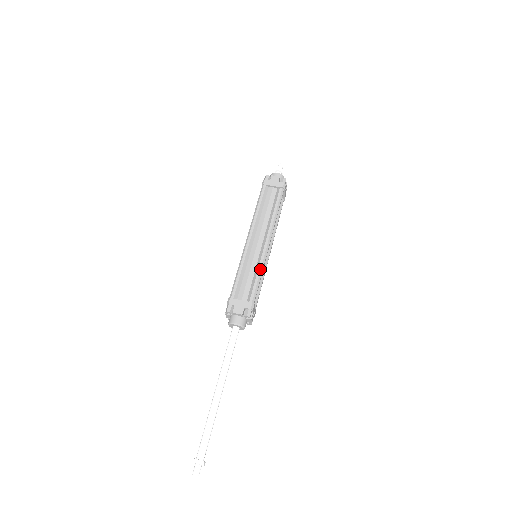
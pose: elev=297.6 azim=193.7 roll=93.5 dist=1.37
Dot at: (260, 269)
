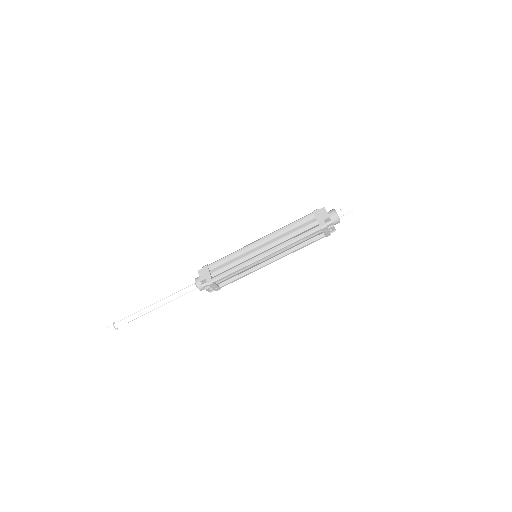
Dot at: (240, 266)
